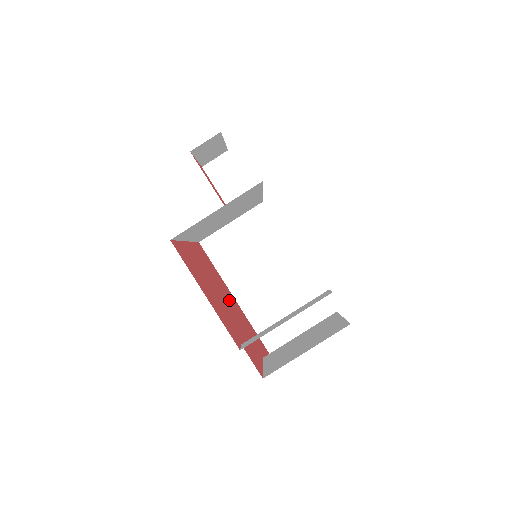
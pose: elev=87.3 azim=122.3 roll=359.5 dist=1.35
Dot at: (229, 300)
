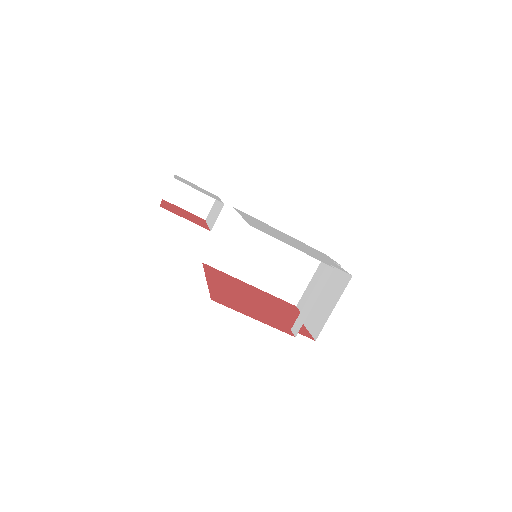
Dot at: (253, 294)
